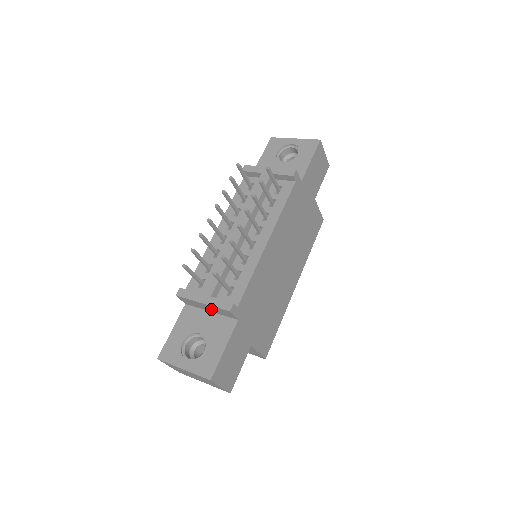
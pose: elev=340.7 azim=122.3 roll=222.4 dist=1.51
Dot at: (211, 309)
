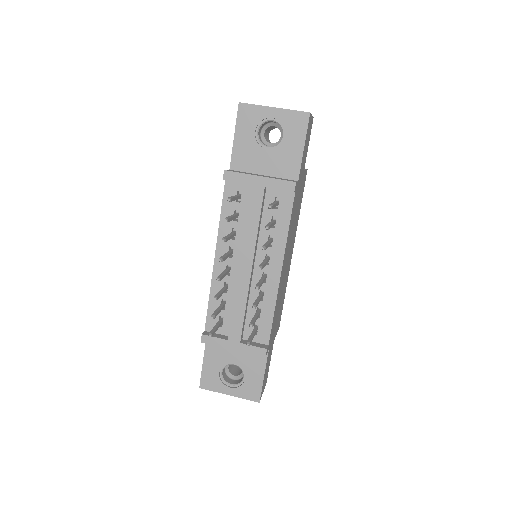
Dot at: occluded
